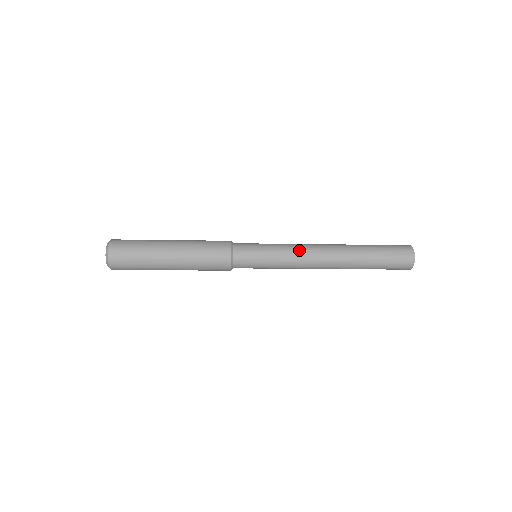
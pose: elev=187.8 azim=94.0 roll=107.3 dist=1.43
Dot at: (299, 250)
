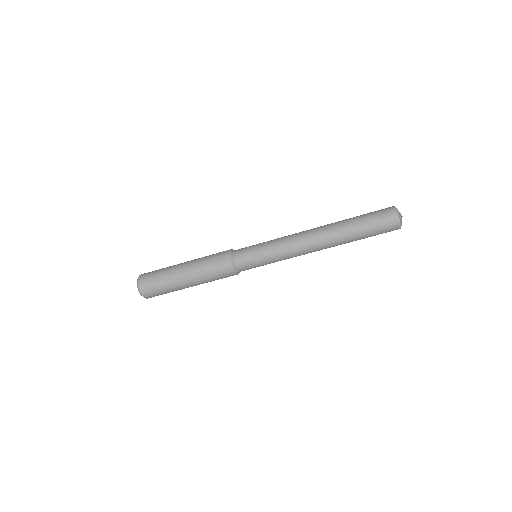
Dot at: (289, 243)
